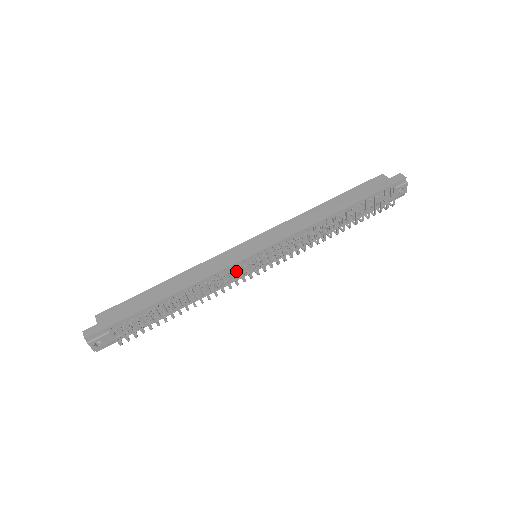
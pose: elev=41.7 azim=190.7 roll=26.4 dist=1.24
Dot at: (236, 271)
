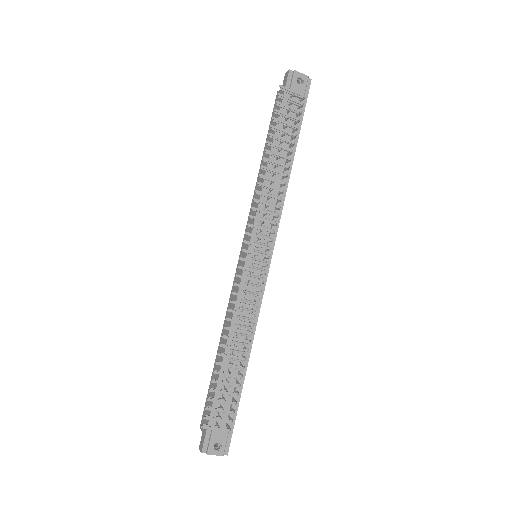
Dot at: (252, 283)
